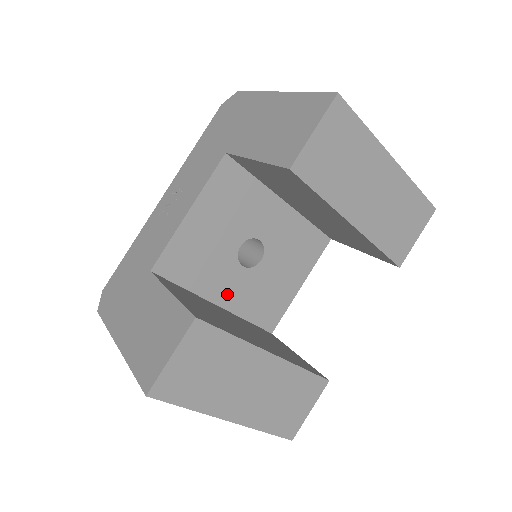
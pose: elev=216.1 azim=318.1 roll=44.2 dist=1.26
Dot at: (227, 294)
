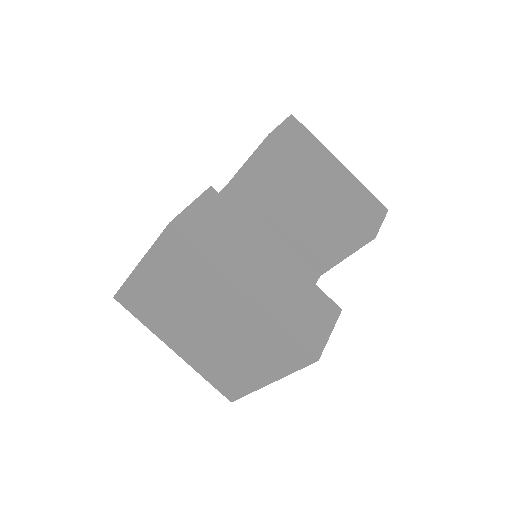
Dot at: occluded
